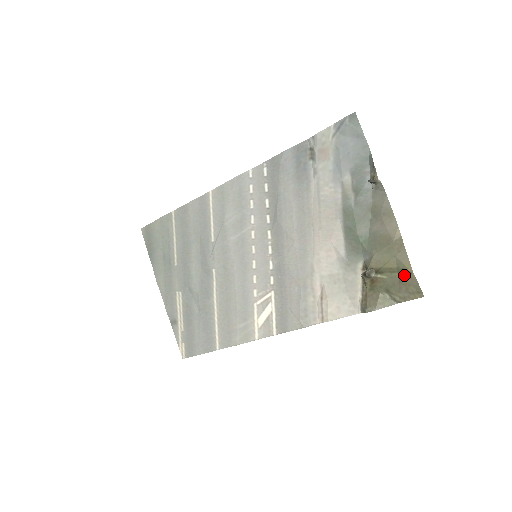
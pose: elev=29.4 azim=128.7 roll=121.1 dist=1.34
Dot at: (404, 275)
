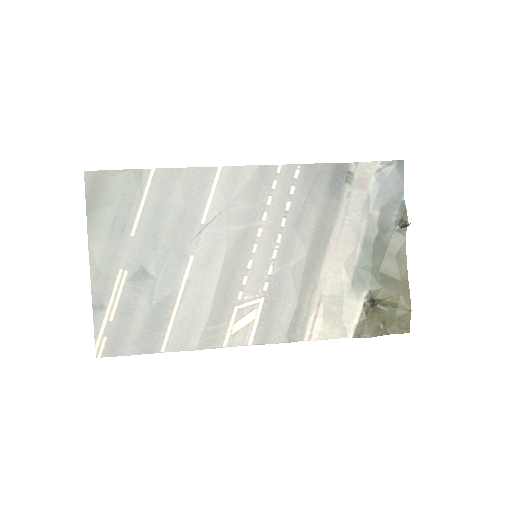
Dot at: (403, 311)
